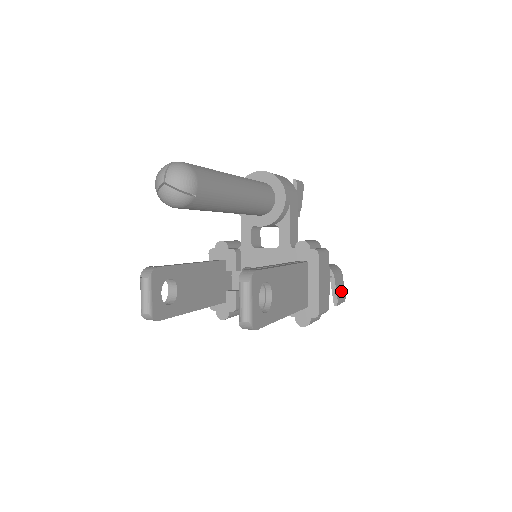
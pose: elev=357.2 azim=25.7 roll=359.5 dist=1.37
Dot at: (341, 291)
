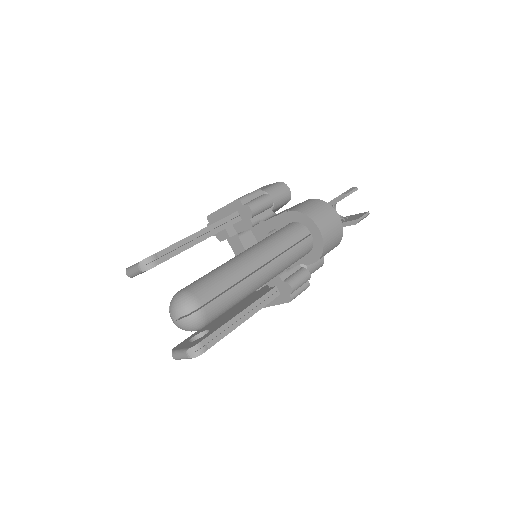
Dot at: occluded
